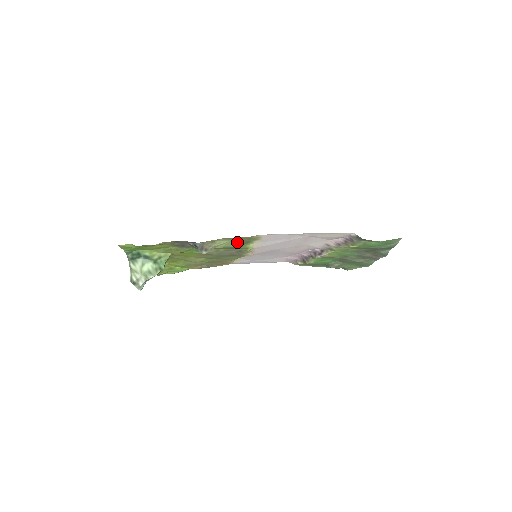
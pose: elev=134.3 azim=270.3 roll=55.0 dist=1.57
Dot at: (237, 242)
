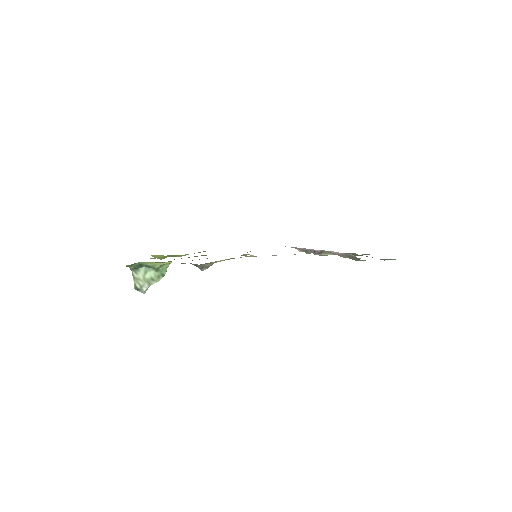
Dot at: occluded
